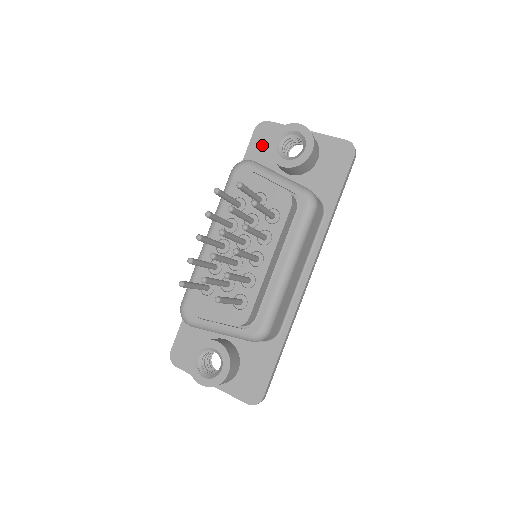
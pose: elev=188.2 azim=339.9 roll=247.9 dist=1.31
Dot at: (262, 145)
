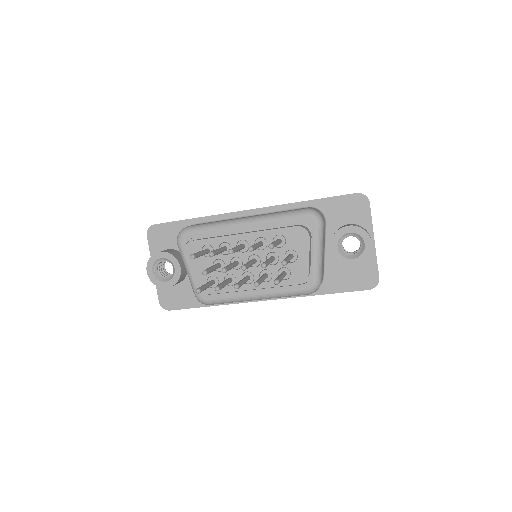
Dot at: (346, 208)
